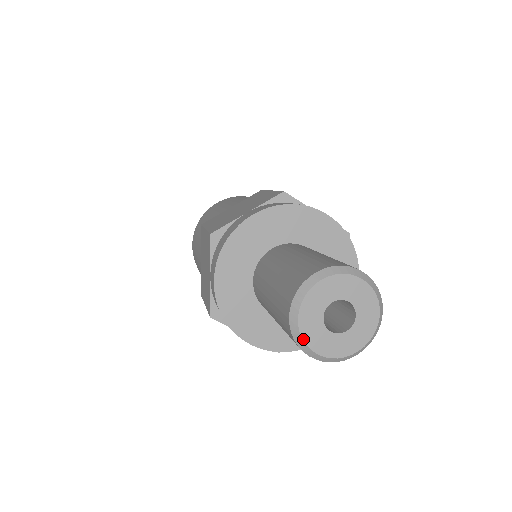
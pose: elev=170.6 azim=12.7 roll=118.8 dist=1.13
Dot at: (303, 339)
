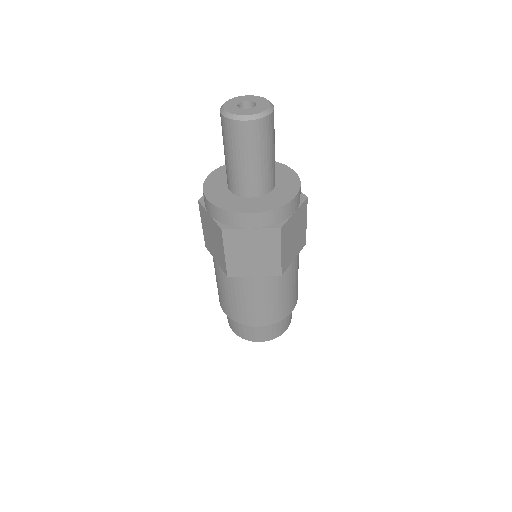
Dot at: (224, 106)
